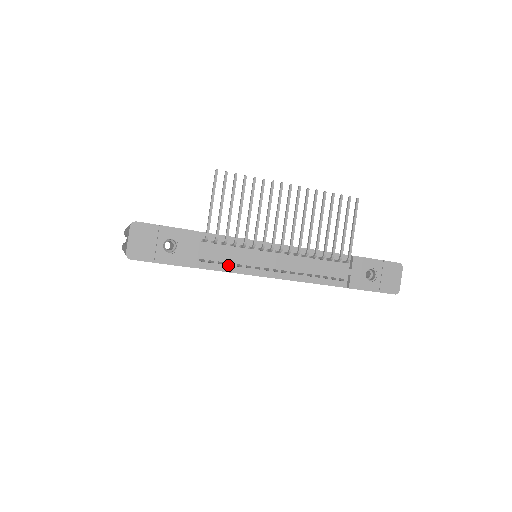
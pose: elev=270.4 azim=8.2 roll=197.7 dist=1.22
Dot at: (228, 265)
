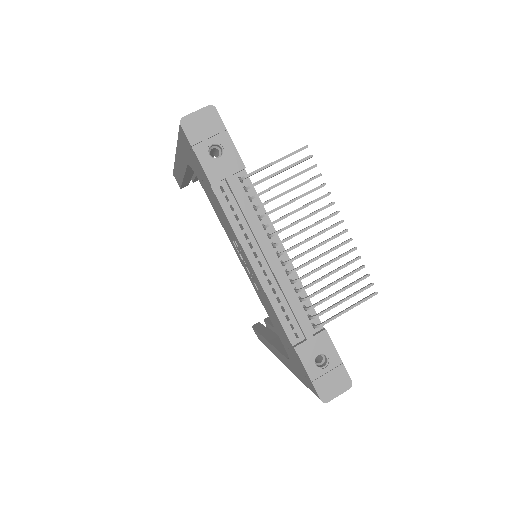
Dot at: occluded
